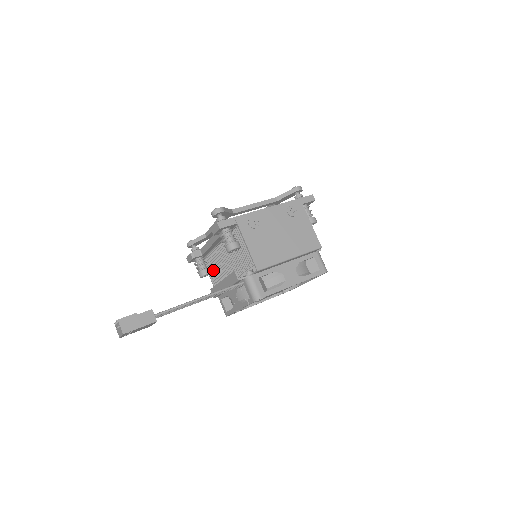
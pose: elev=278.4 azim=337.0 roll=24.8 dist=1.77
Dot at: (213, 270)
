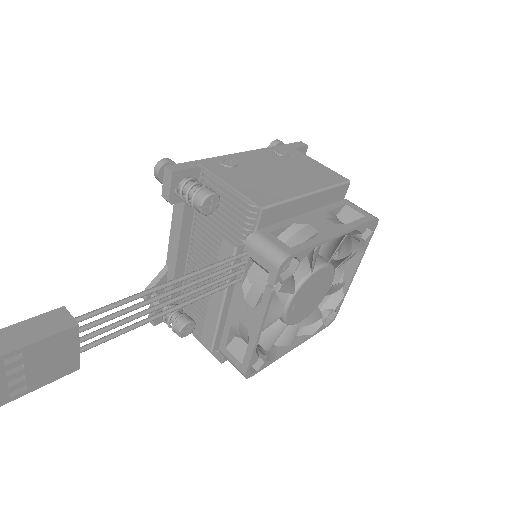
Dot at: (197, 318)
